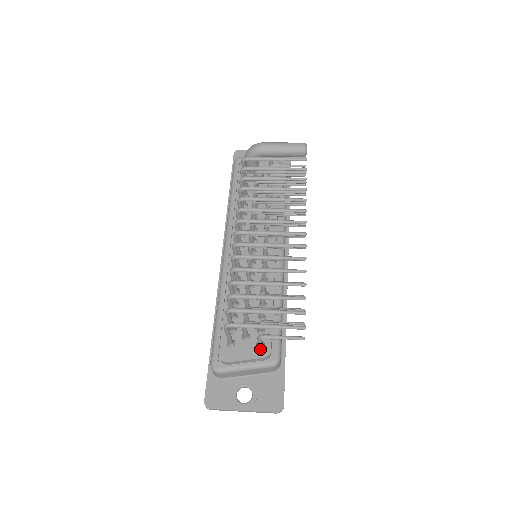
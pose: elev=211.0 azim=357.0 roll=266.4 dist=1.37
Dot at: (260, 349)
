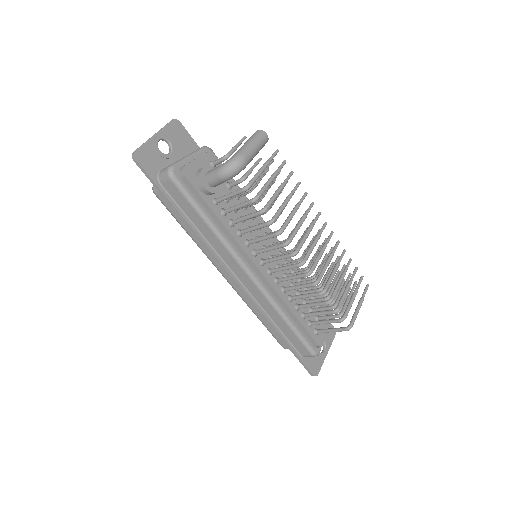
Dot at: occluded
